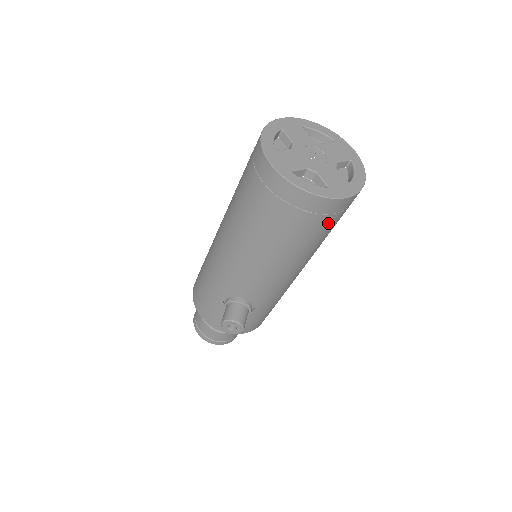
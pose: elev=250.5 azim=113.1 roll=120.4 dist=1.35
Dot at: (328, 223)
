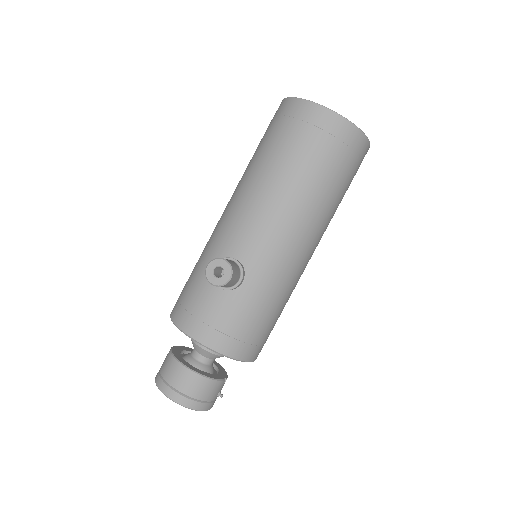
Dot at: (337, 156)
